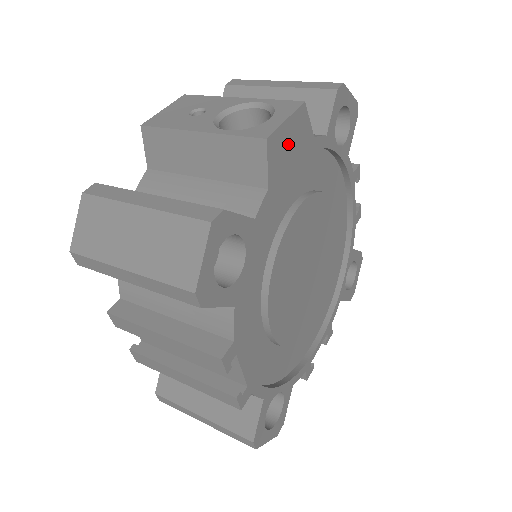
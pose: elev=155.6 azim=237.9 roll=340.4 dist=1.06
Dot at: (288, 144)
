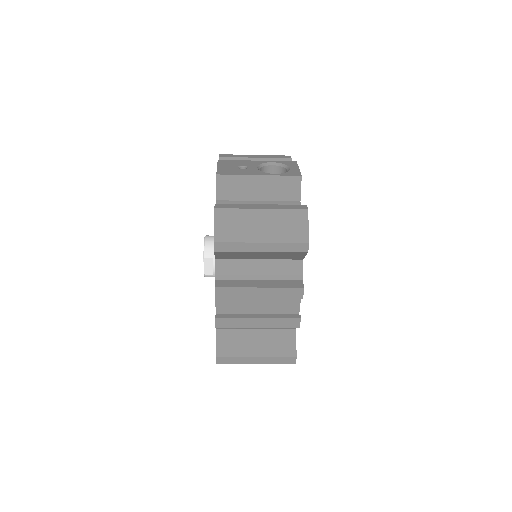
Dot at: occluded
